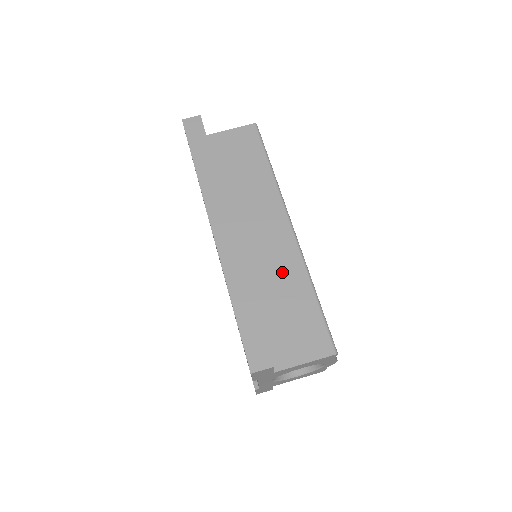
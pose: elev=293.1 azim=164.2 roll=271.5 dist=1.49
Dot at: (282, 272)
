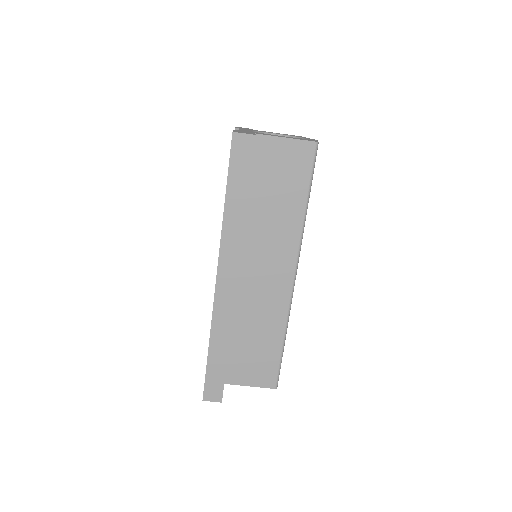
Dot at: (266, 314)
